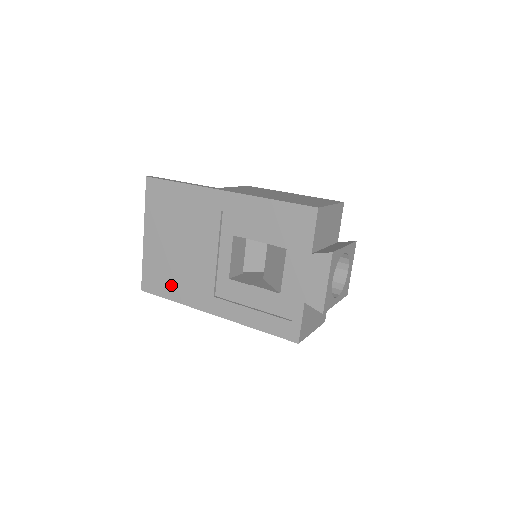
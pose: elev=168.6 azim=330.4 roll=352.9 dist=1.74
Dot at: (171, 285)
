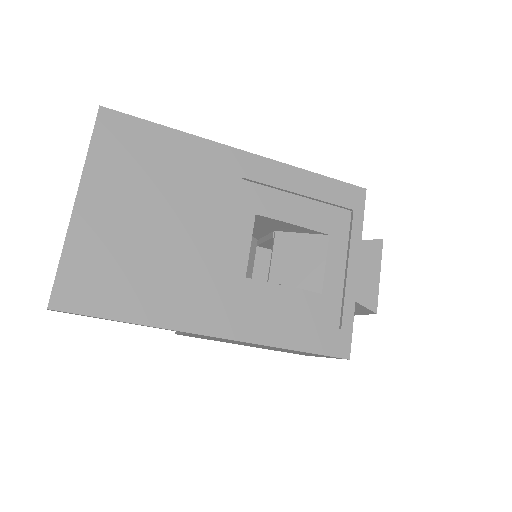
Dot at: (131, 293)
